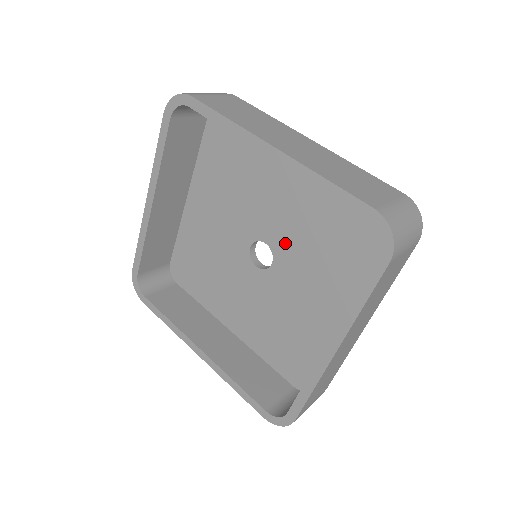
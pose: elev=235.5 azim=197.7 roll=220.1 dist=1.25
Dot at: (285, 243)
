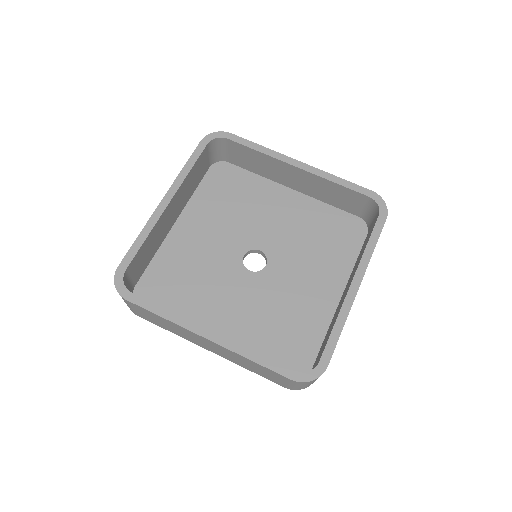
Dot at: (279, 248)
